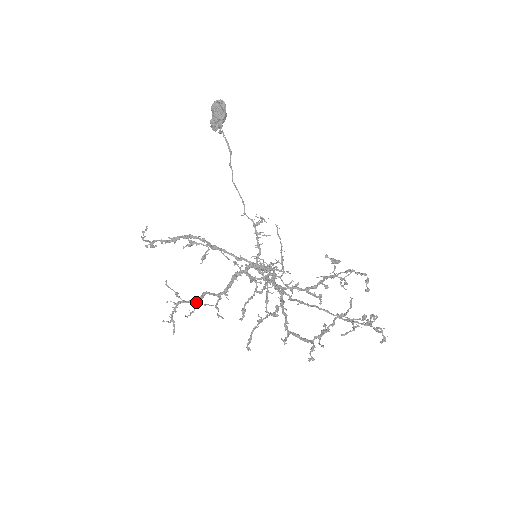
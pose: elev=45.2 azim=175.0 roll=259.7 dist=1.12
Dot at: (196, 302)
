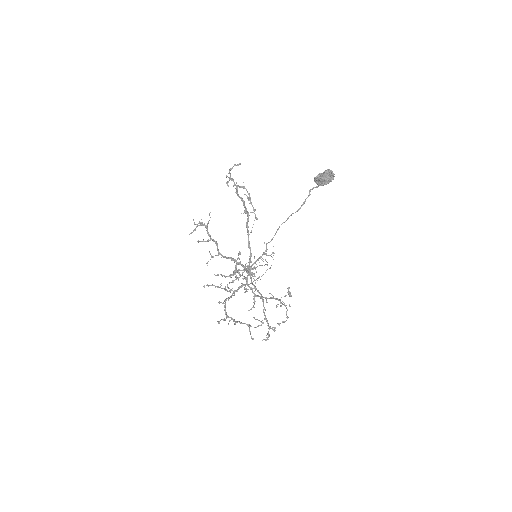
Dot at: (210, 239)
